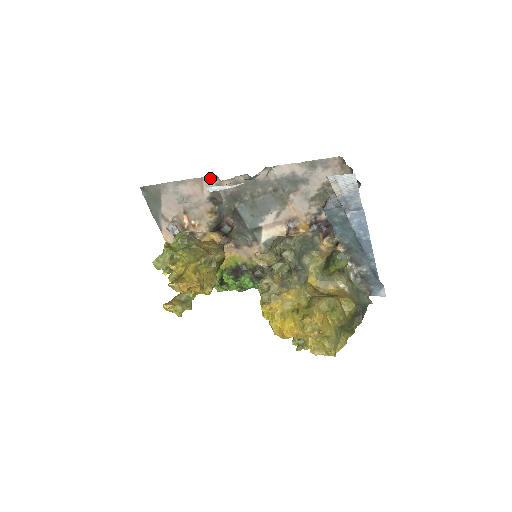
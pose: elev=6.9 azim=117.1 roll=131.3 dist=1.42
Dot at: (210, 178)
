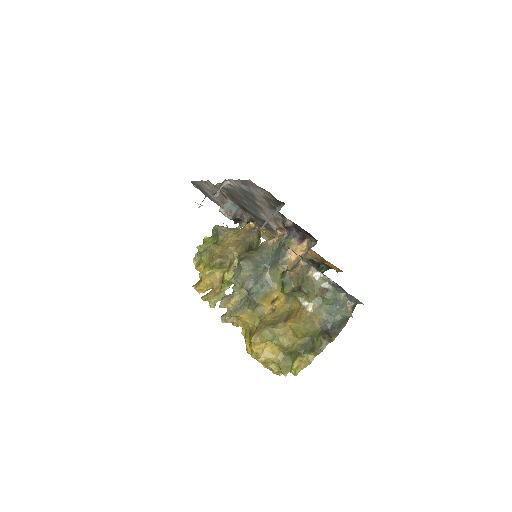
Dot at: (209, 182)
